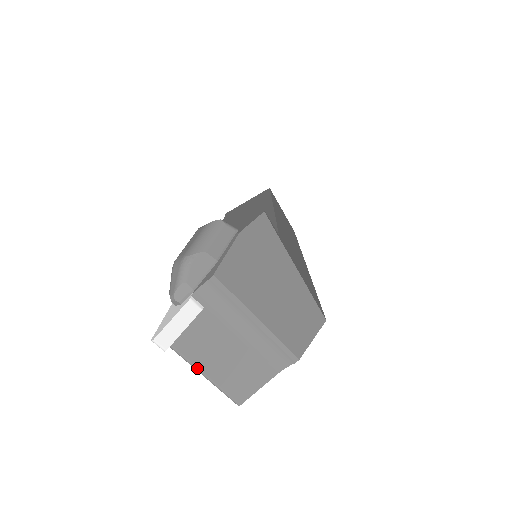
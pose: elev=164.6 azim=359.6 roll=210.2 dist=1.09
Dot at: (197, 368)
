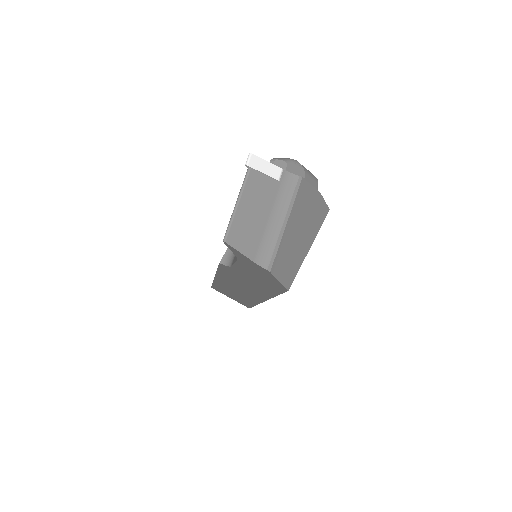
Dot at: (241, 195)
